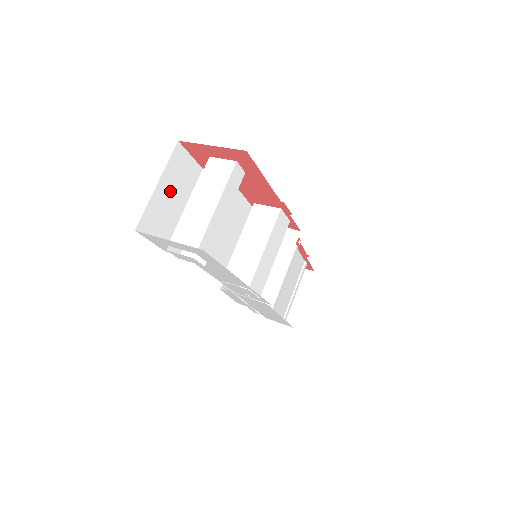
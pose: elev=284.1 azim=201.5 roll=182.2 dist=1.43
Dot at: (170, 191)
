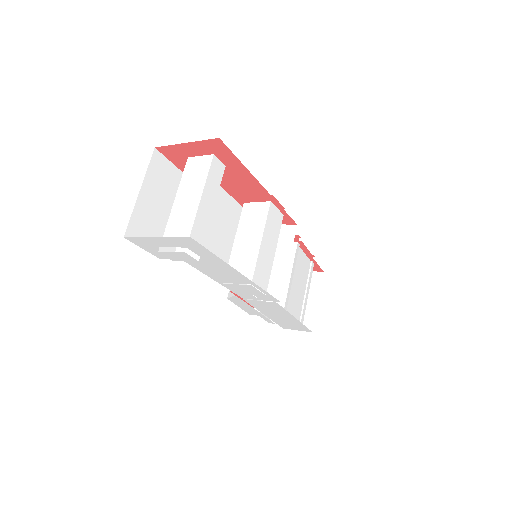
Dot at: (155, 197)
